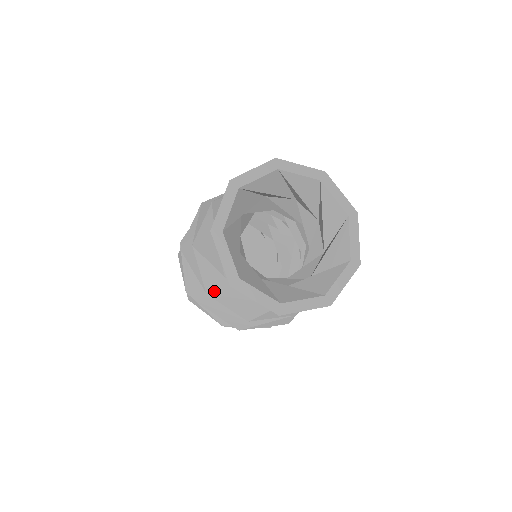
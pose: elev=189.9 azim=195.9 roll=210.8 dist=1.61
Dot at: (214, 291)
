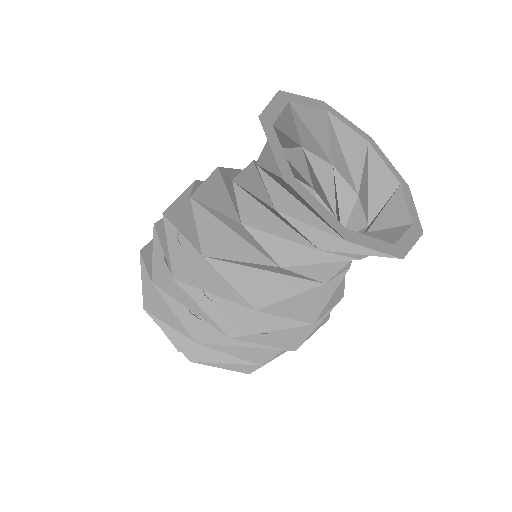
Dot at: (201, 198)
